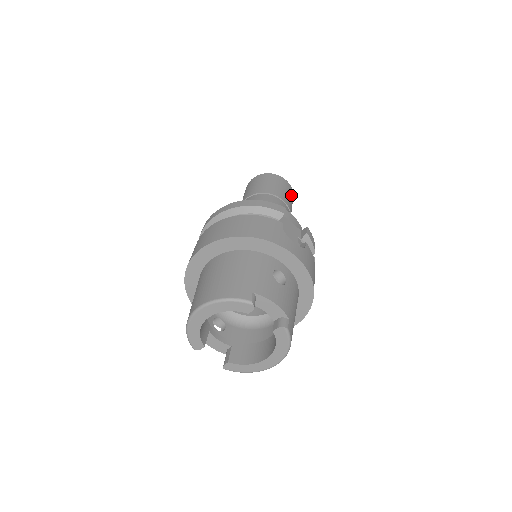
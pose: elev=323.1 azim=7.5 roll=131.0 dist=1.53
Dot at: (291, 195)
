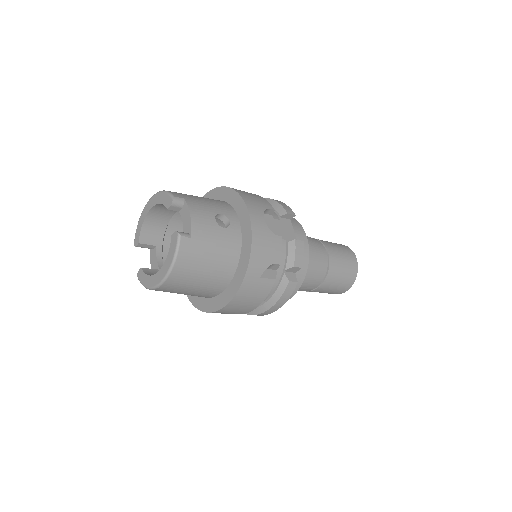
Dot at: (349, 268)
